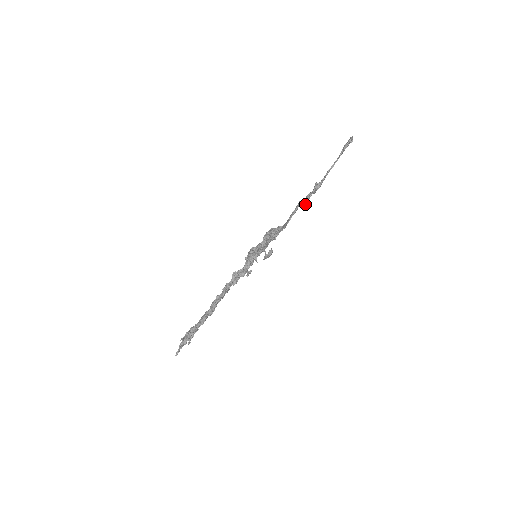
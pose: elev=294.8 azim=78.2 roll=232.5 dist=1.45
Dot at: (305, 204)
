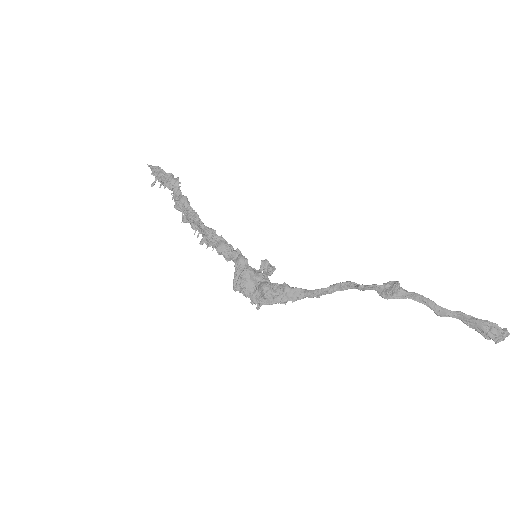
Dot at: (355, 287)
